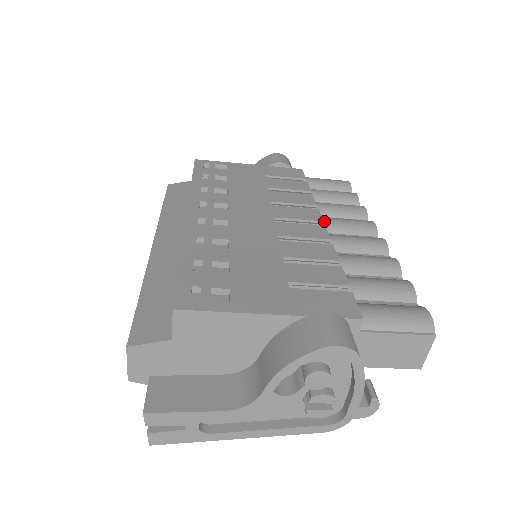
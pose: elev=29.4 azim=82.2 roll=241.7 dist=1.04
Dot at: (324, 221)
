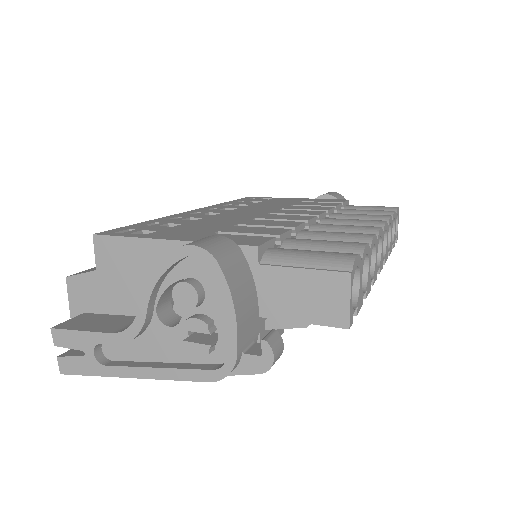
Dot at: (325, 219)
